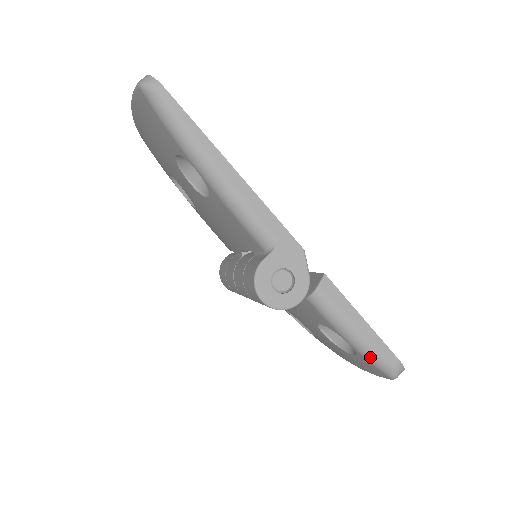
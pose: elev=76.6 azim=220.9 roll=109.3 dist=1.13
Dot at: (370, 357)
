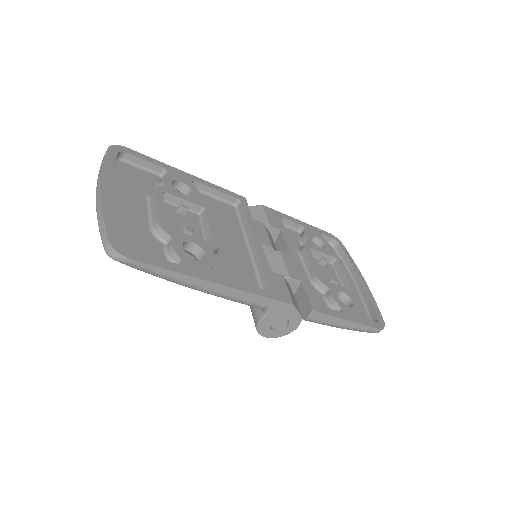
Dot at: occluded
